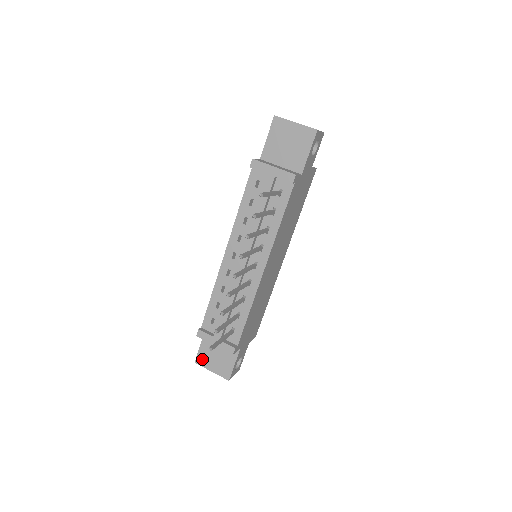
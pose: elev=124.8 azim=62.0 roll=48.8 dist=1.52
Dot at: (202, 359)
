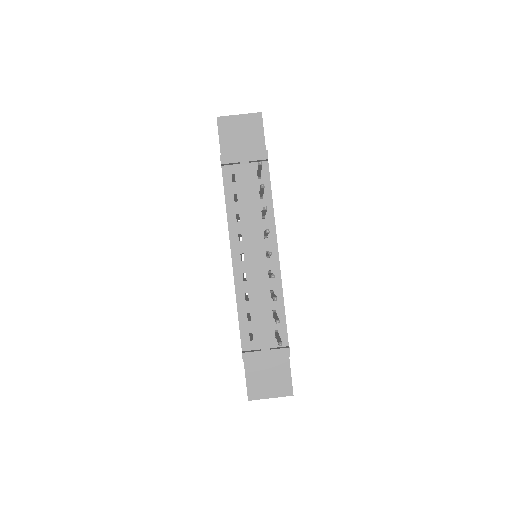
Dot at: (254, 391)
